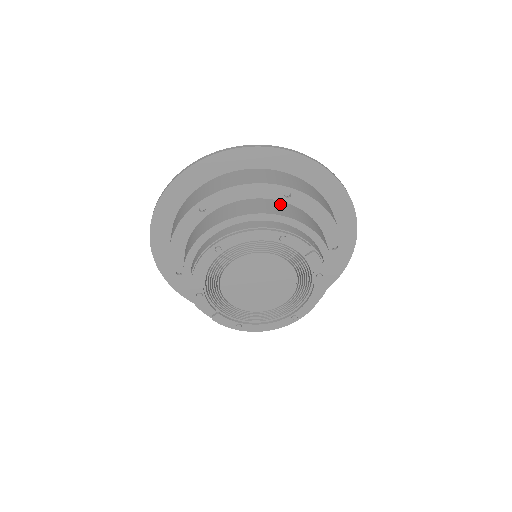
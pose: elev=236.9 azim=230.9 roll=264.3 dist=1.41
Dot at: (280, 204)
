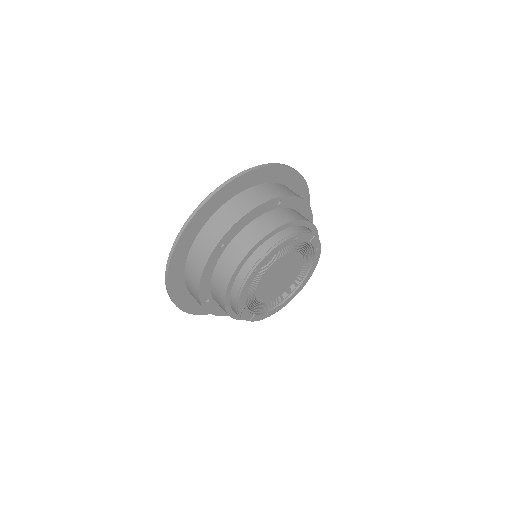
Dot at: (278, 213)
